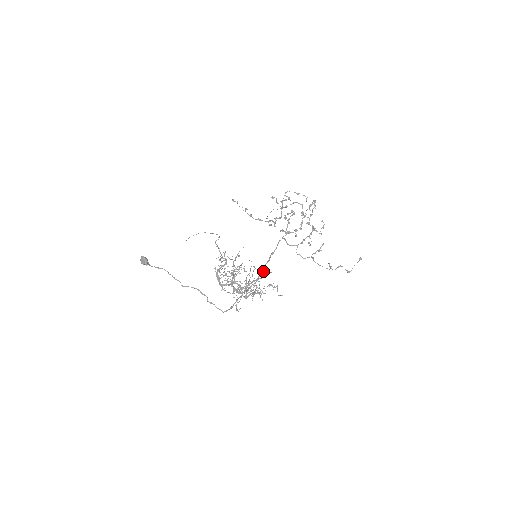
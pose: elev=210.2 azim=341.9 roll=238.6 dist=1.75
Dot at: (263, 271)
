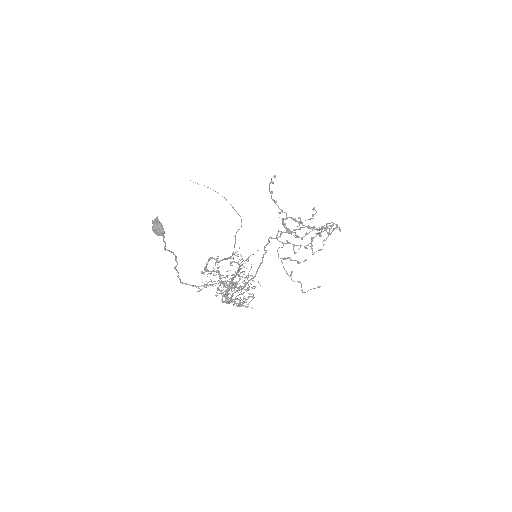
Dot at: occluded
